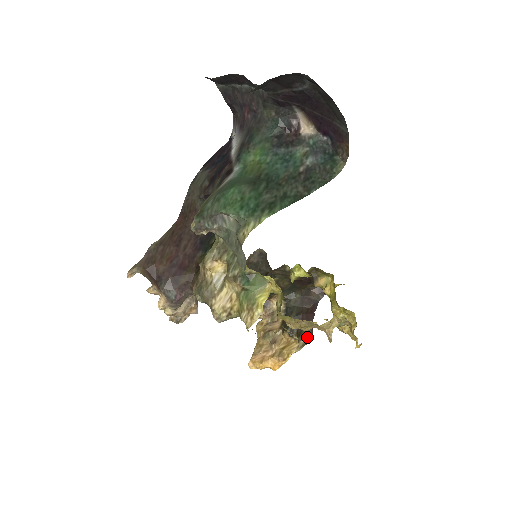
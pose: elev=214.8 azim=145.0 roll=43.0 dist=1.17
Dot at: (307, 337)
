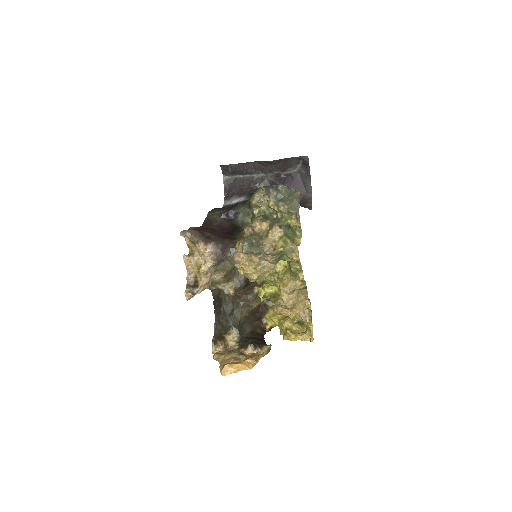
Dot at: (270, 345)
